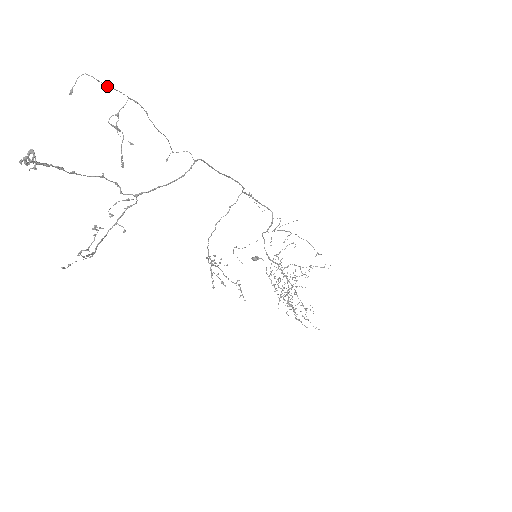
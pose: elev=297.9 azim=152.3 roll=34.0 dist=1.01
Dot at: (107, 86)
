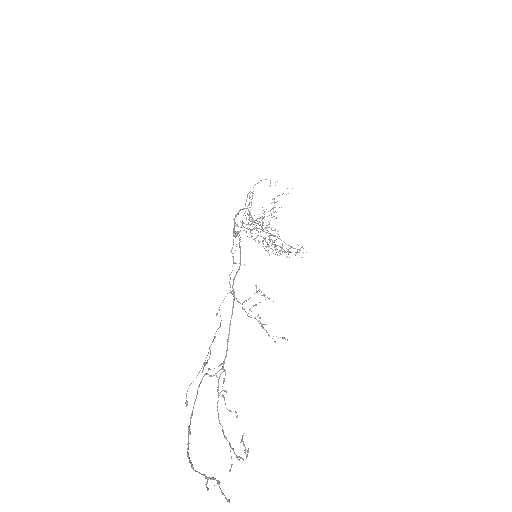
Dot at: (201, 368)
